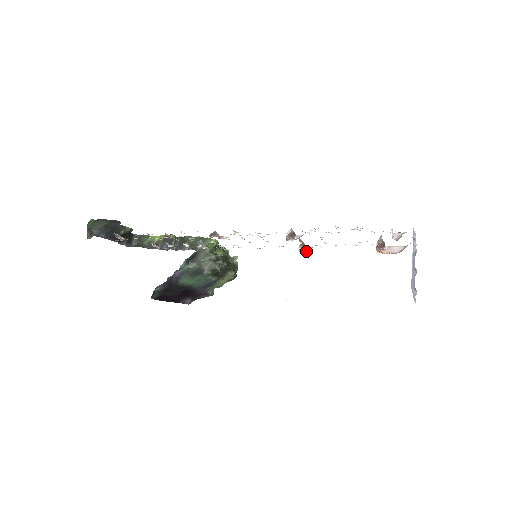
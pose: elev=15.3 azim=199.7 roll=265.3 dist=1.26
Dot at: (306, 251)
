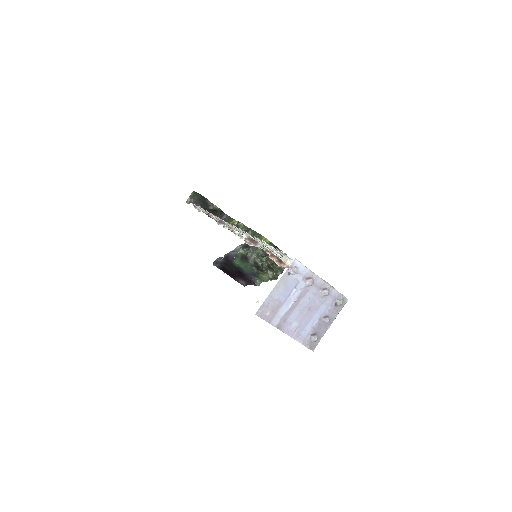
Dot at: (285, 267)
